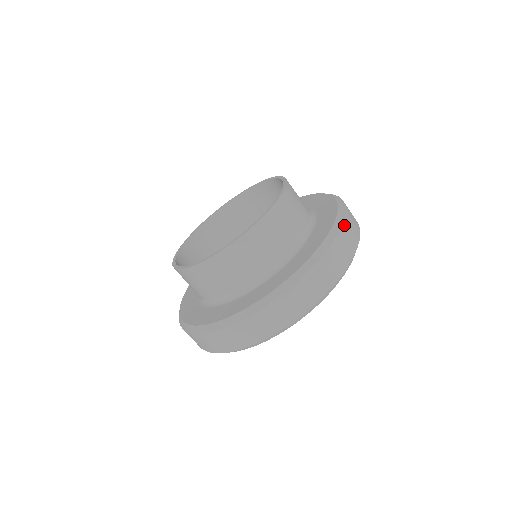
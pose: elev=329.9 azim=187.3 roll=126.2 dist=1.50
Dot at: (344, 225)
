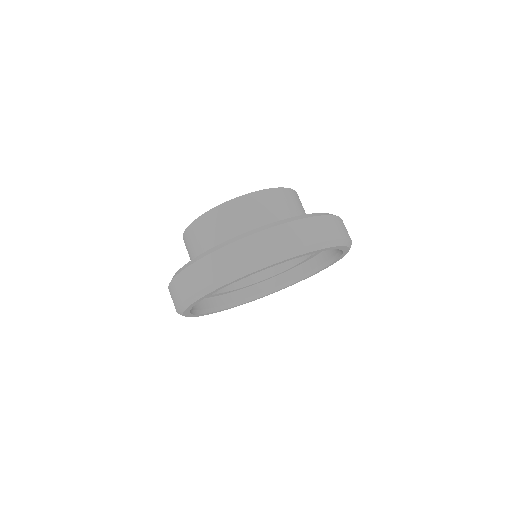
Dot at: (244, 240)
